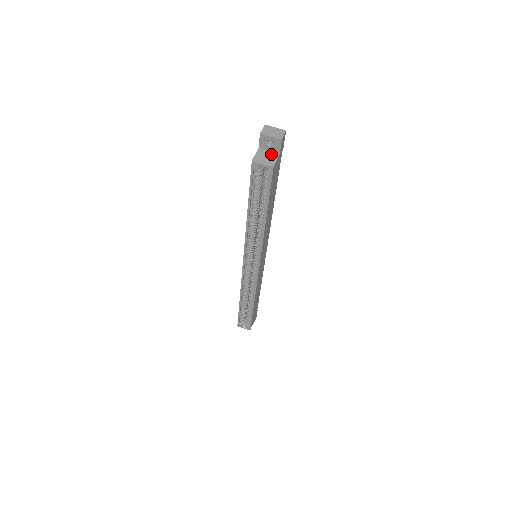
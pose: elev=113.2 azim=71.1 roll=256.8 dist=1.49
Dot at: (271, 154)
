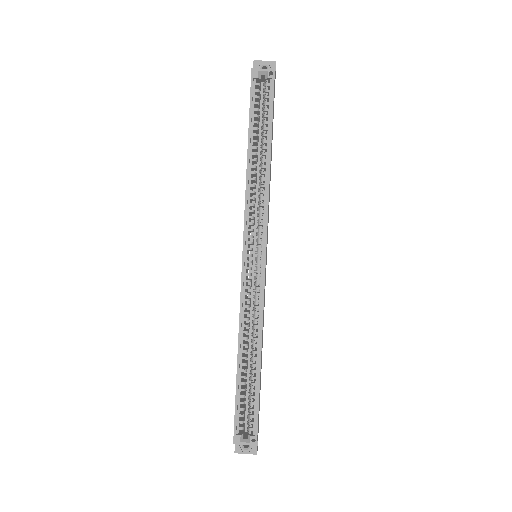
Dot at: occluded
